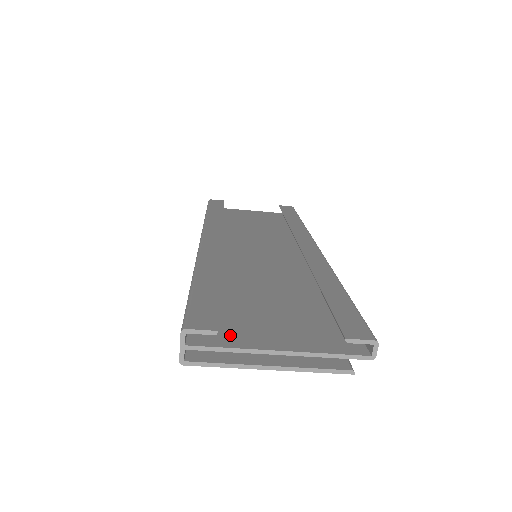
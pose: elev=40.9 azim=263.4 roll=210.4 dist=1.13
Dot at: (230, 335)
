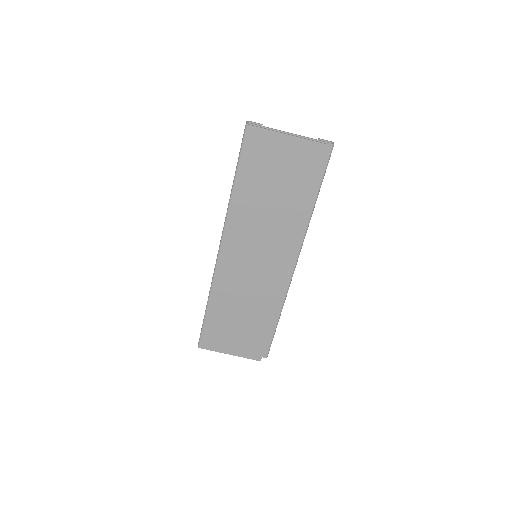
Dot at: occluded
